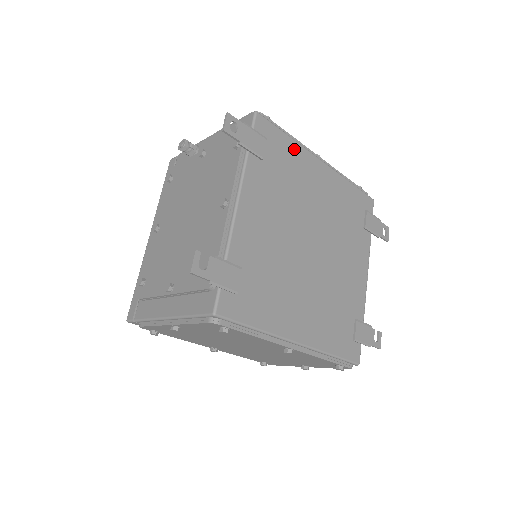
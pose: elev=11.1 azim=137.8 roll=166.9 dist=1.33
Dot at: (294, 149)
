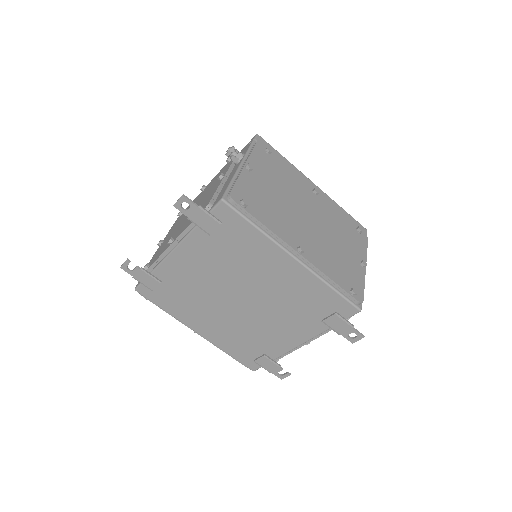
Dot at: (258, 239)
